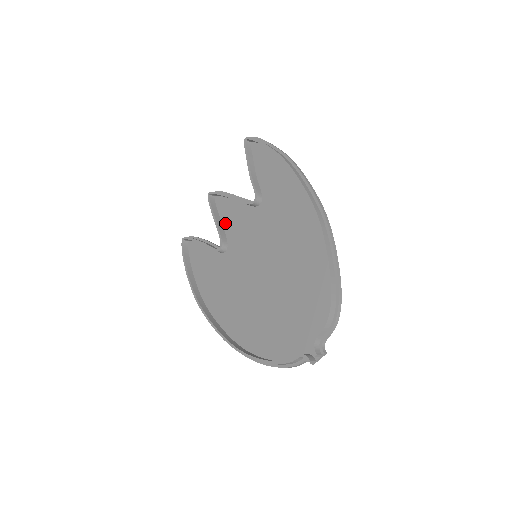
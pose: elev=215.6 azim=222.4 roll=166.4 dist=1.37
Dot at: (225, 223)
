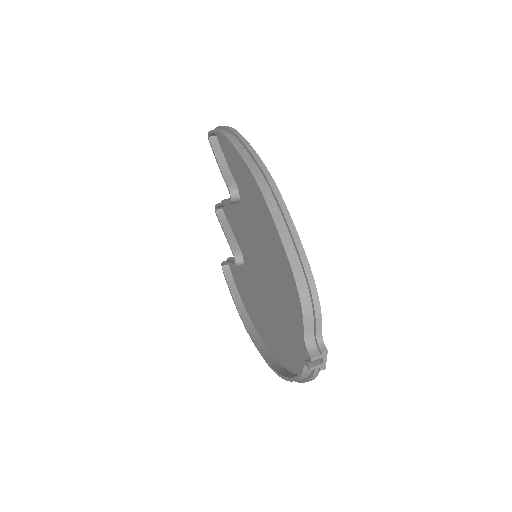
Dot at: (234, 232)
